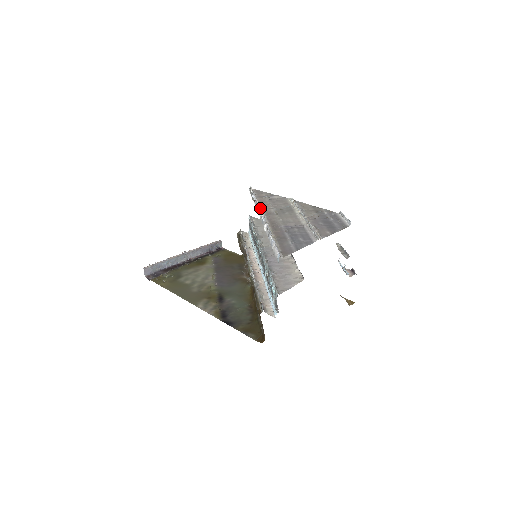
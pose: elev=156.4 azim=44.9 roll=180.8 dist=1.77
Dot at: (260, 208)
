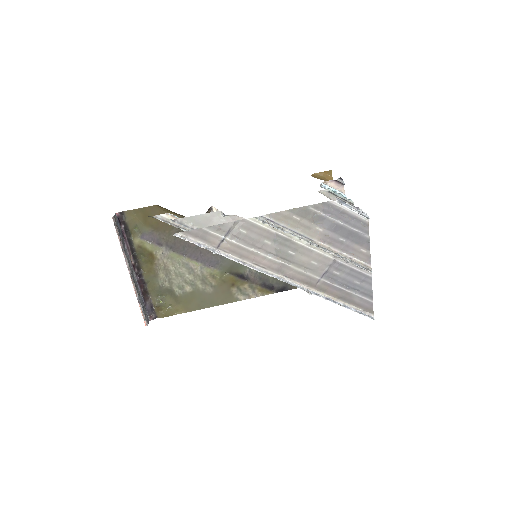
Dot at: (259, 269)
